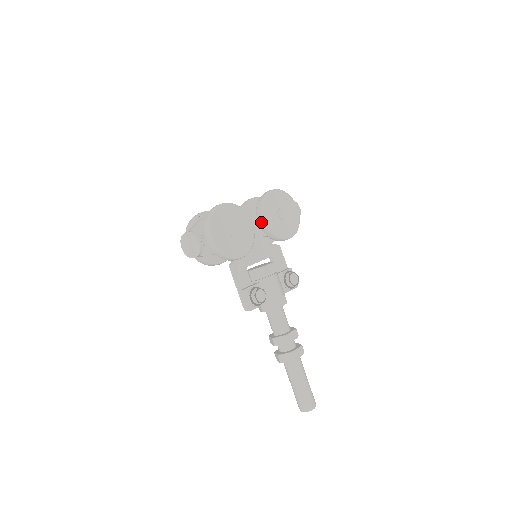
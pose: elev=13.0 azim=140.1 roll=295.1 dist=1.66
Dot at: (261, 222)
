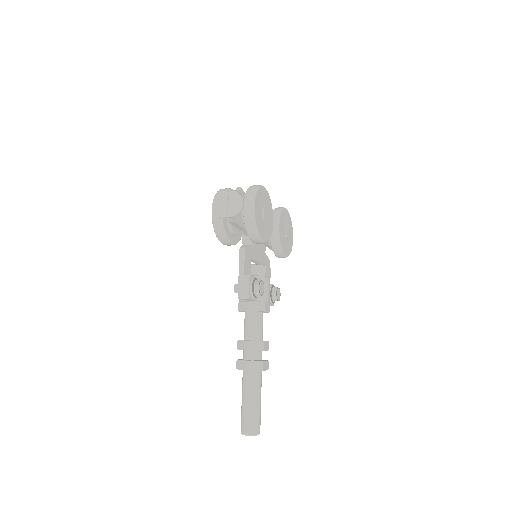
Dot at: (274, 227)
